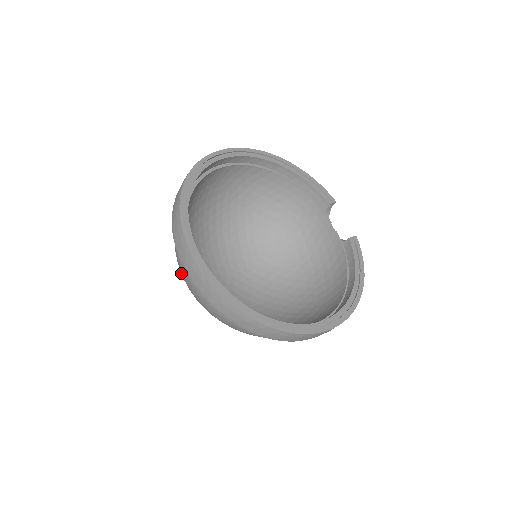
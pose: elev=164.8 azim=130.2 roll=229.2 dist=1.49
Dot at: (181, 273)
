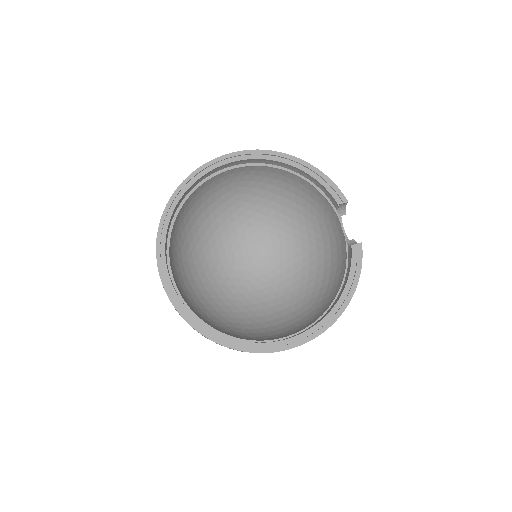
Dot at: occluded
